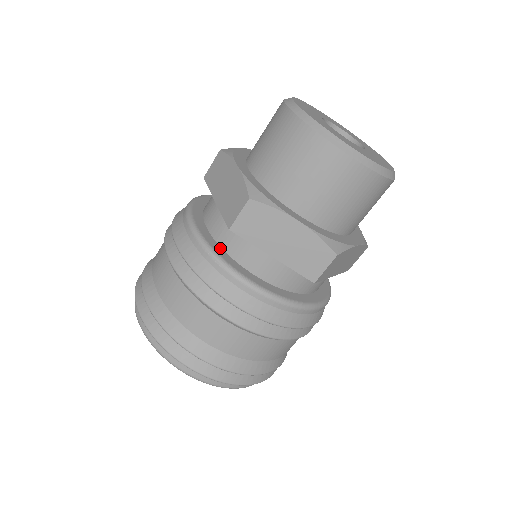
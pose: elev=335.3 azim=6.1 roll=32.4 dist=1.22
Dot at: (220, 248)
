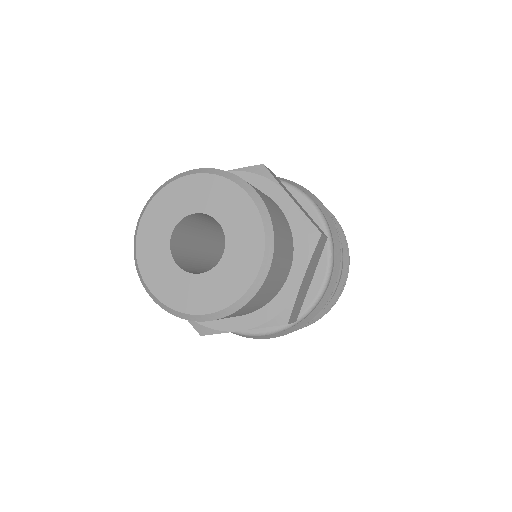
Dot at: occluded
